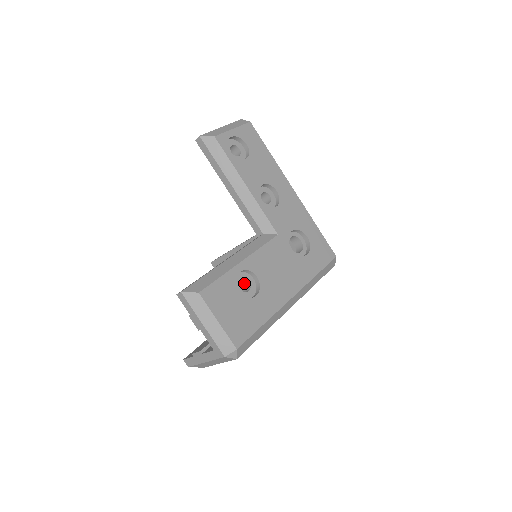
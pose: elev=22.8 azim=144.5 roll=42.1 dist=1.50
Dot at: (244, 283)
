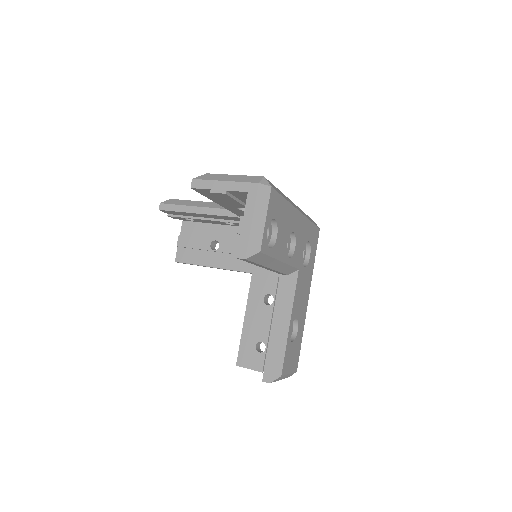
Dot at: occluded
